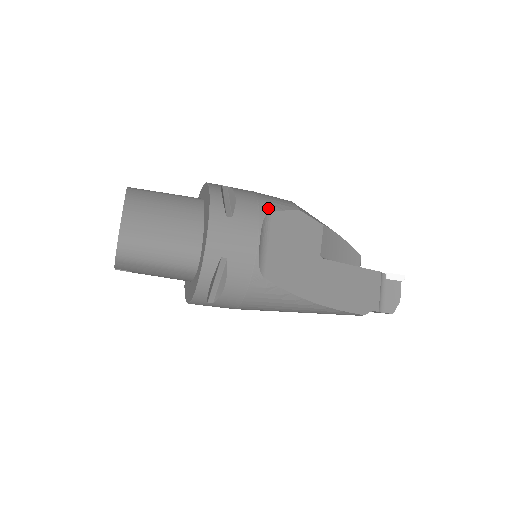
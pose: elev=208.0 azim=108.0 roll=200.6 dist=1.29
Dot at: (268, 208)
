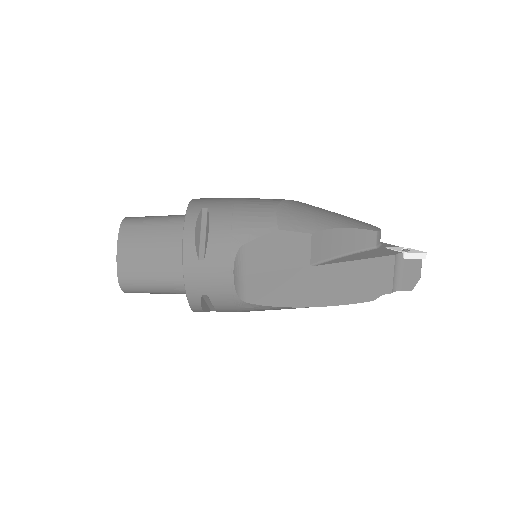
Dot at: (241, 239)
